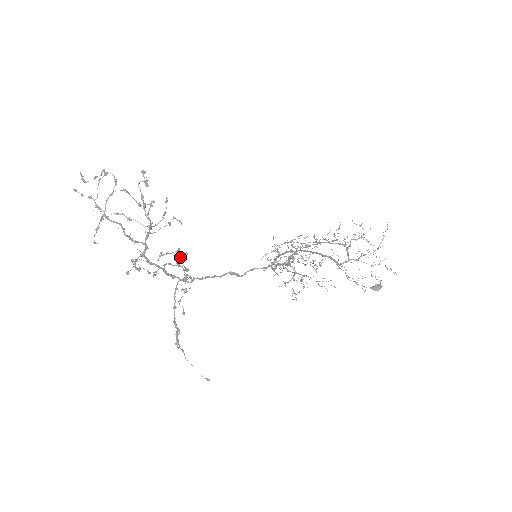
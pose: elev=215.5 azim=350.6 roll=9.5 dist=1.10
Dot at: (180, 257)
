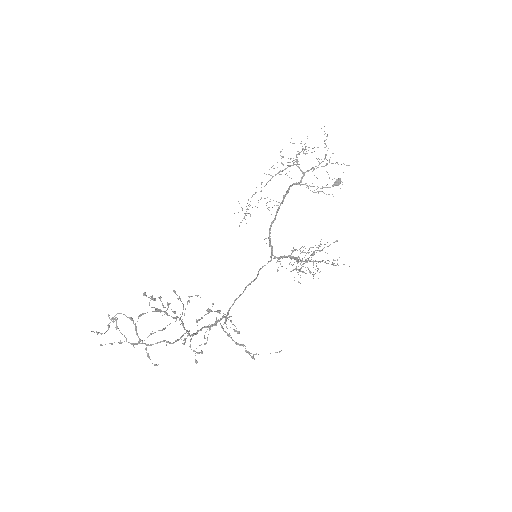
Dot at: occluded
